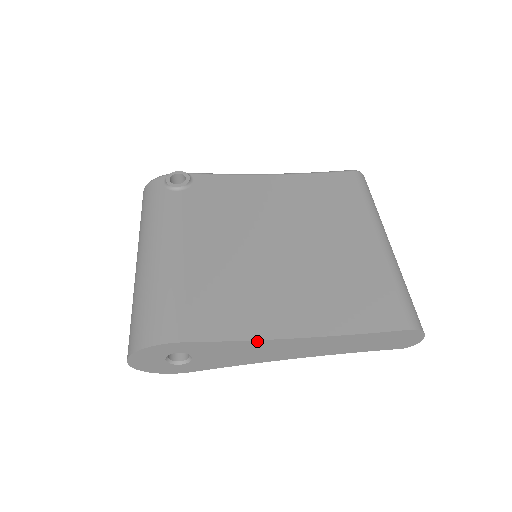
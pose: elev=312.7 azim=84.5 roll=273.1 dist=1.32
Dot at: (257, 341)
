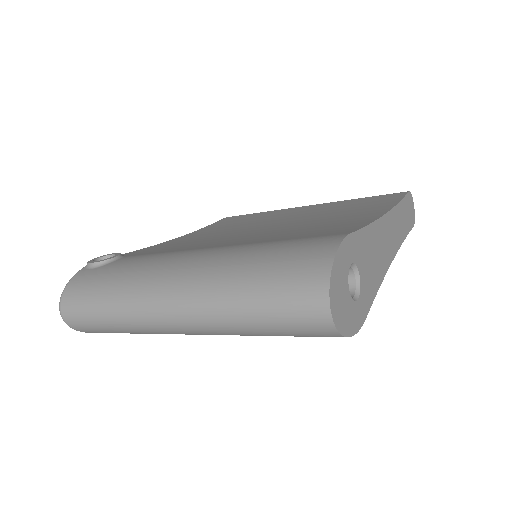
Dot at: (376, 223)
